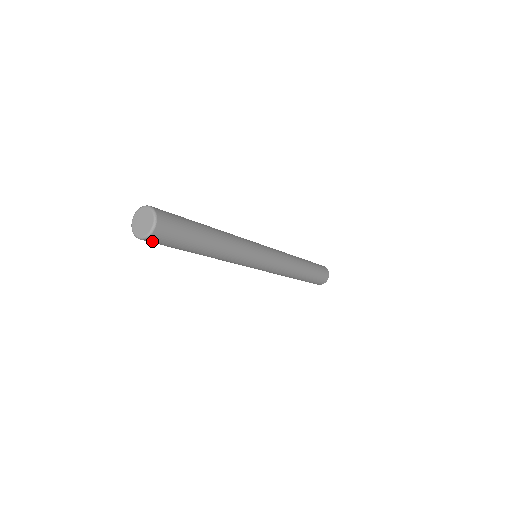
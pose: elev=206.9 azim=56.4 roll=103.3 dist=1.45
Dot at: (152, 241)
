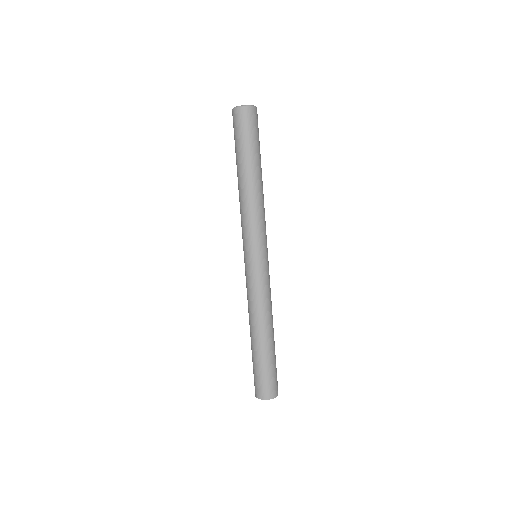
Dot at: (243, 115)
